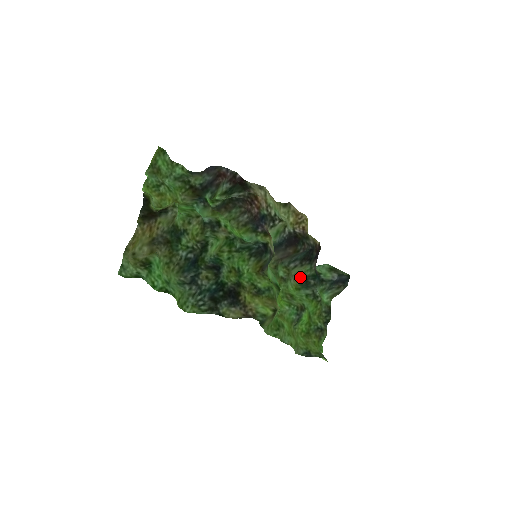
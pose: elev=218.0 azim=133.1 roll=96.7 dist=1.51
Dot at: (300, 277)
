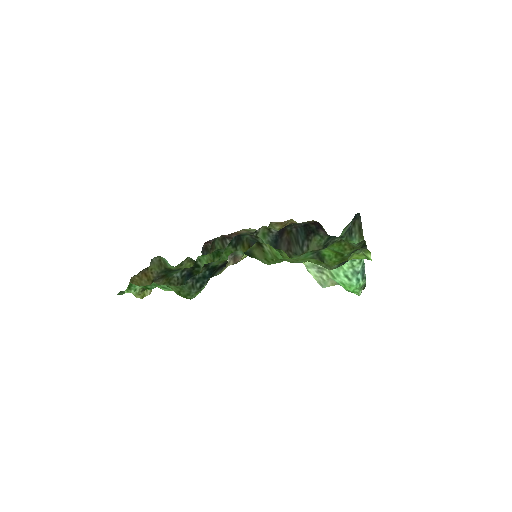
Dot at: occluded
